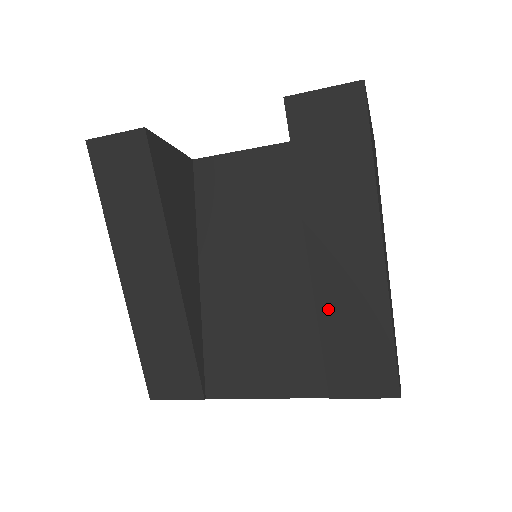
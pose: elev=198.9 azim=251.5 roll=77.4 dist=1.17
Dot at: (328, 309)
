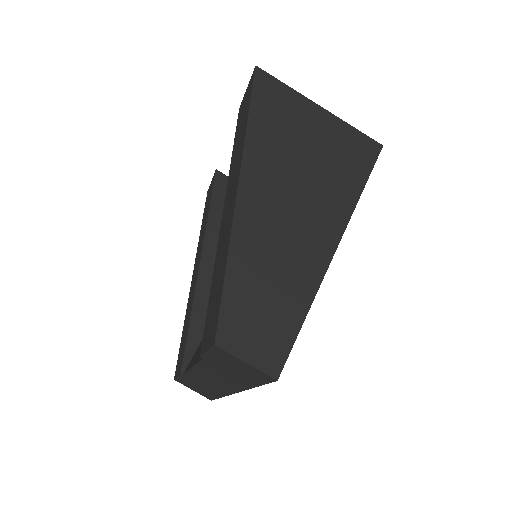
Dot at: (217, 258)
